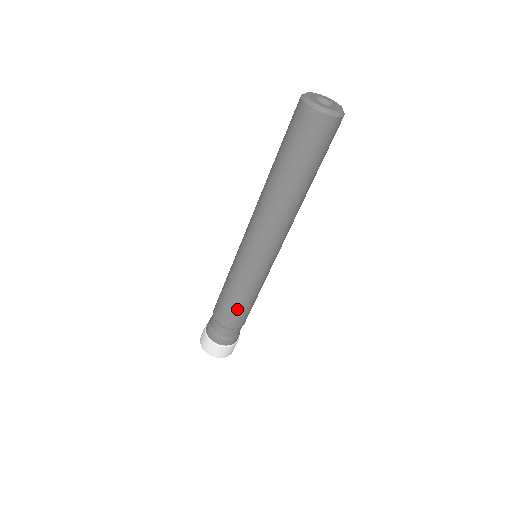
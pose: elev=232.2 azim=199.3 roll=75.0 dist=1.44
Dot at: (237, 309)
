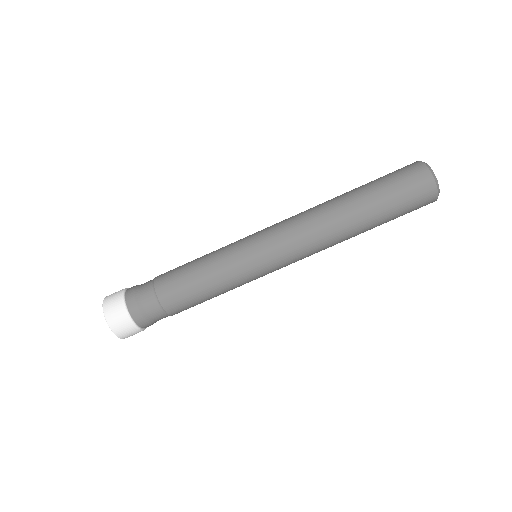
Dot at: (196, 294)
